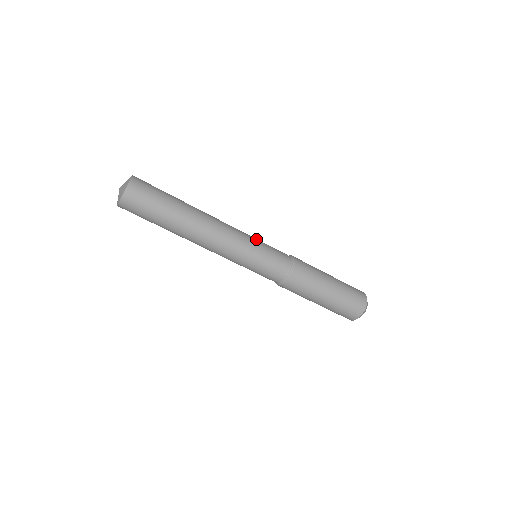
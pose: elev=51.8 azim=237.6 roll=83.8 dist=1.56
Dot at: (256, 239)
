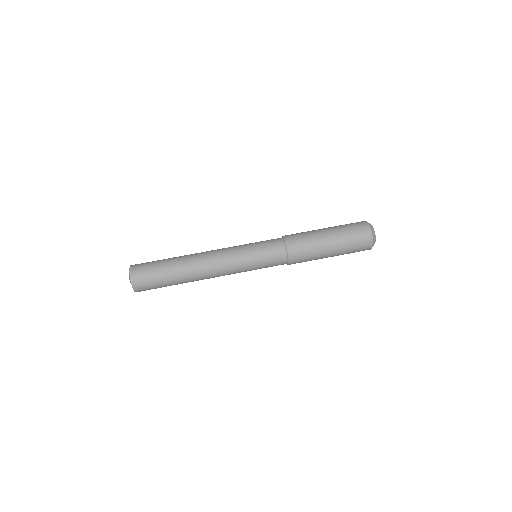
Dot at: (245, 244)
